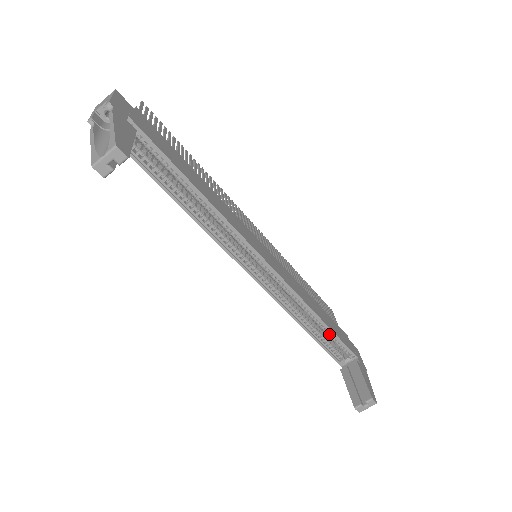
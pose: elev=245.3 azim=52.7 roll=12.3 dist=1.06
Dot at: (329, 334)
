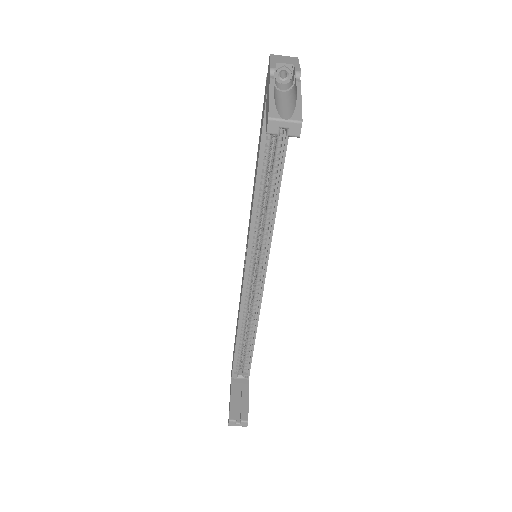
Dot at: (248, 350)
